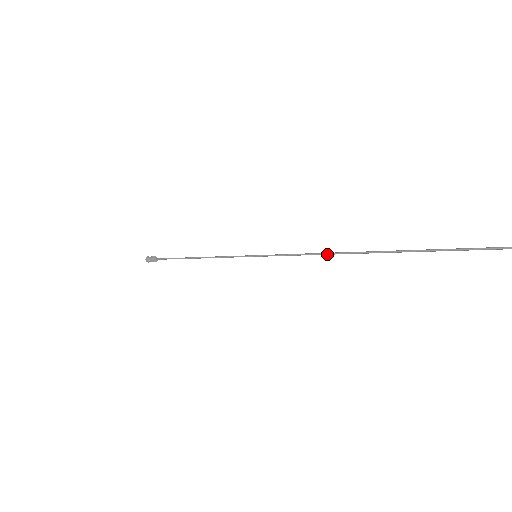
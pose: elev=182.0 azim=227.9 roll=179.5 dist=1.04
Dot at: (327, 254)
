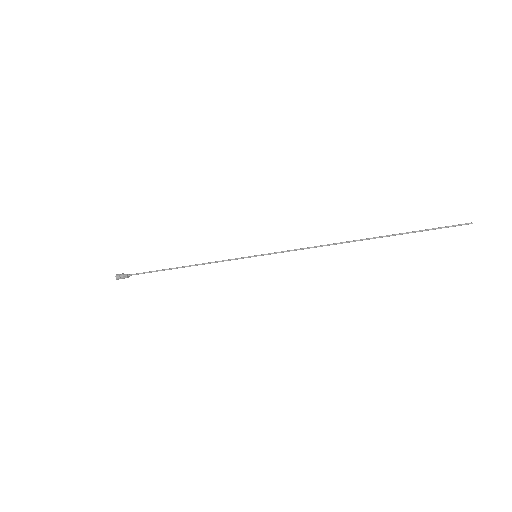
Dot at: (326, 245)
